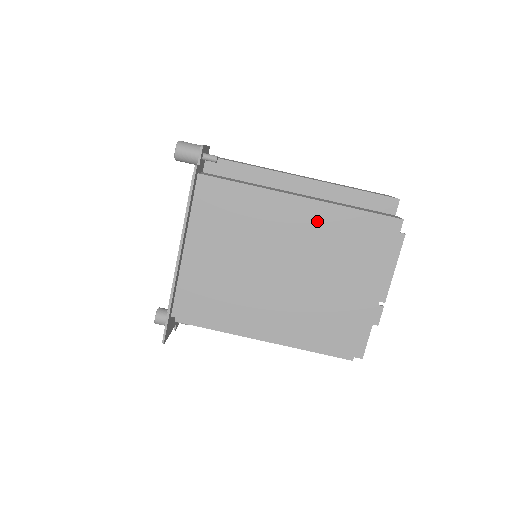
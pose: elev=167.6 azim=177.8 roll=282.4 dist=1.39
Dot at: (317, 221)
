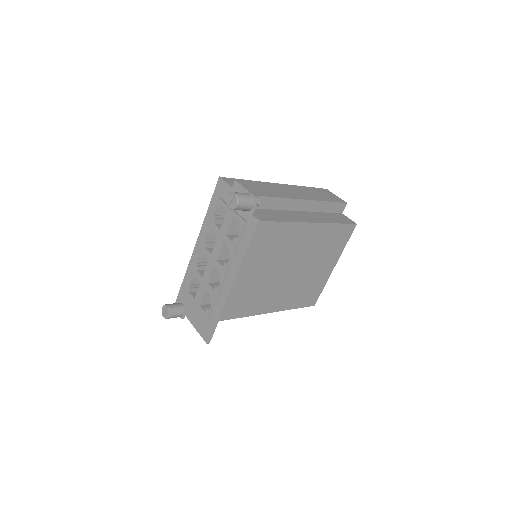
Dot at: (315, 236)
